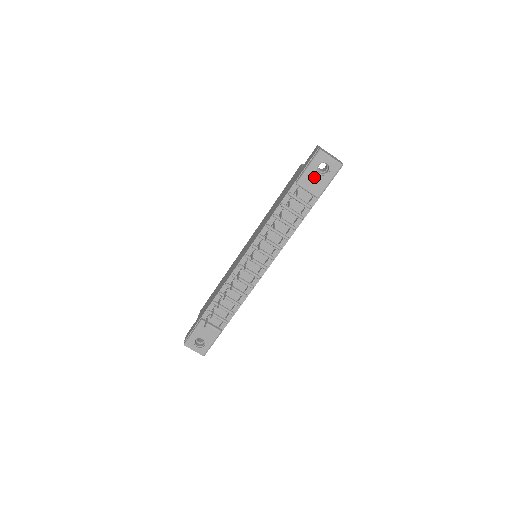
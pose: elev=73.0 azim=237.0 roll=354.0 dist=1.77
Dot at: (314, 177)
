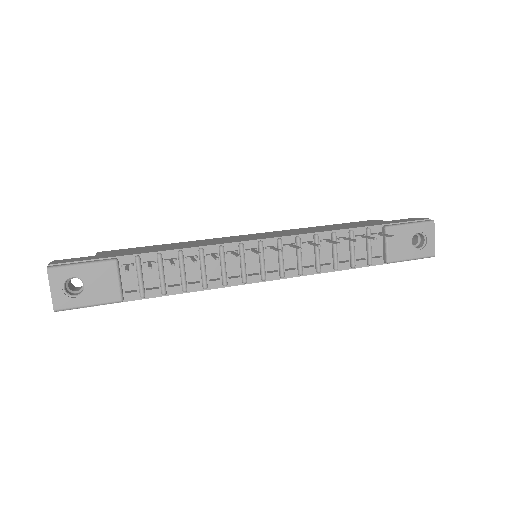
Dot at: (405, 239)
